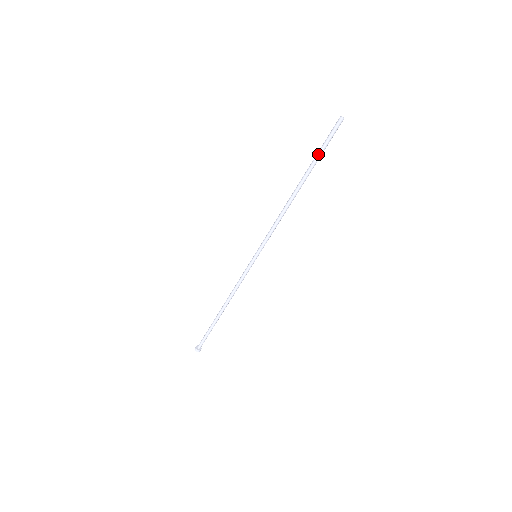
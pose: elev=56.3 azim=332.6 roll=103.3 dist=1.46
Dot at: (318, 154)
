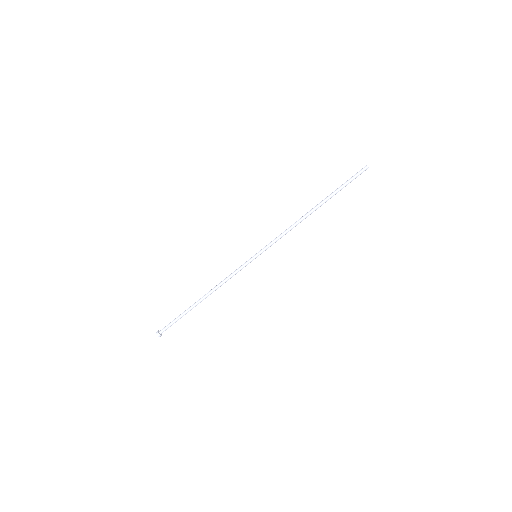
Dot at: (340, 186)
